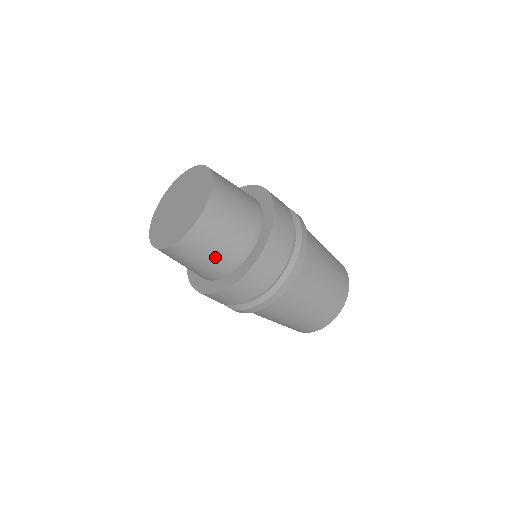
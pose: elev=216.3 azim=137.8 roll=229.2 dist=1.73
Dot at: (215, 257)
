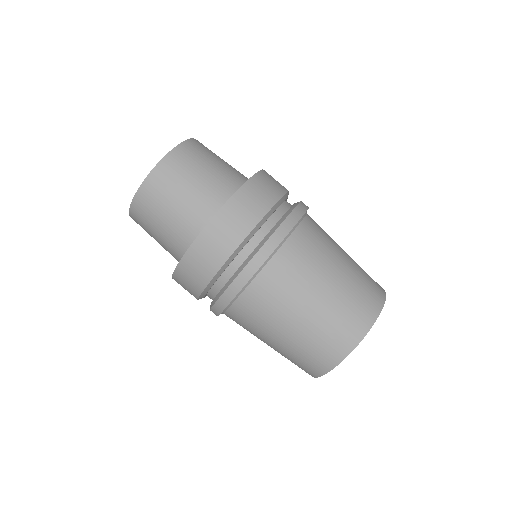
Dot at: (176, 215)
